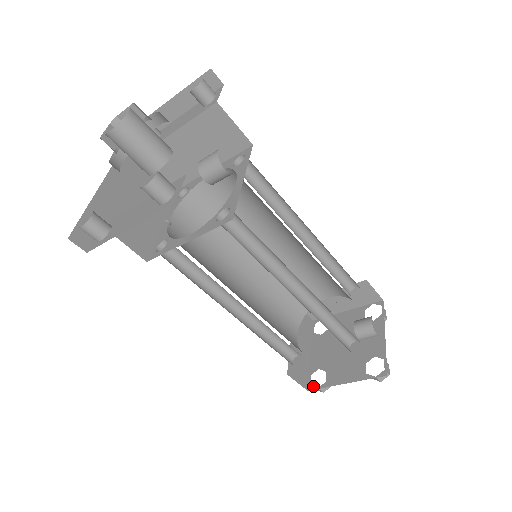
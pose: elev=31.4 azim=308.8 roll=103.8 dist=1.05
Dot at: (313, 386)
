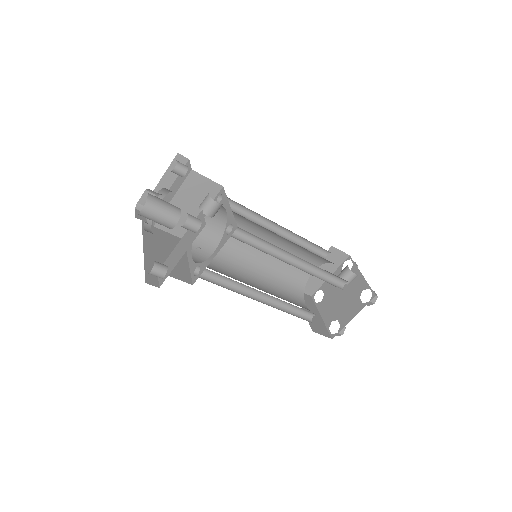
Dot at: (334, 334)
